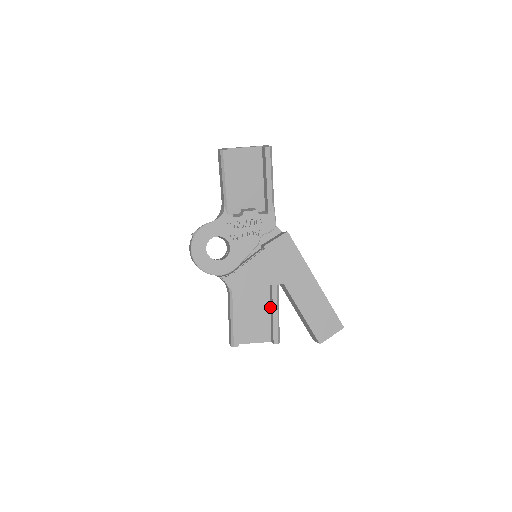
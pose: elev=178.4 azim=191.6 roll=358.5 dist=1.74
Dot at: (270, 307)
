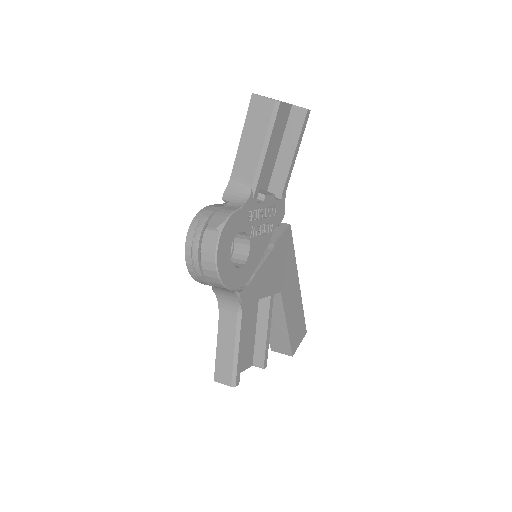
Dot at: (257, 322)
